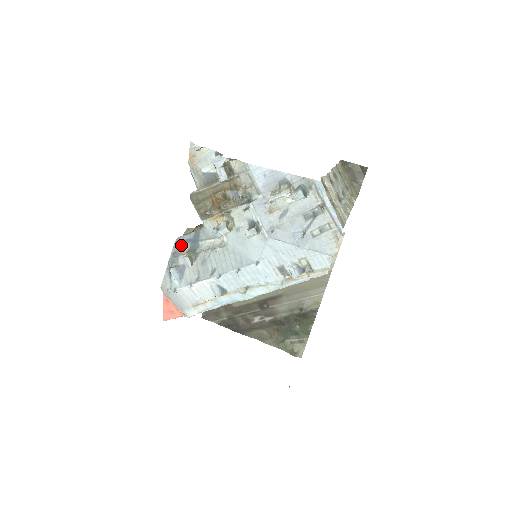
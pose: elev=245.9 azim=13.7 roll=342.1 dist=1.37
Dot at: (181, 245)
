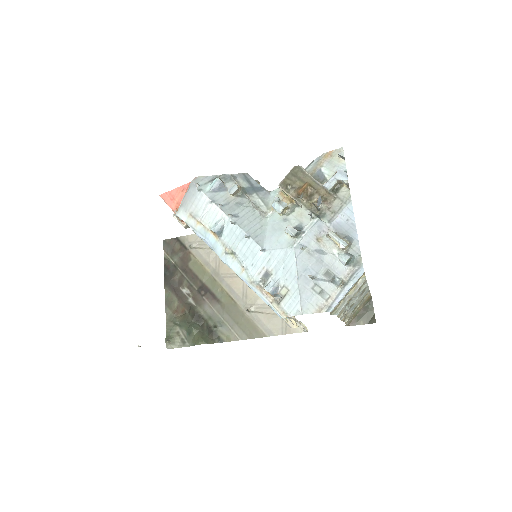
Dot at: (244, 179)
